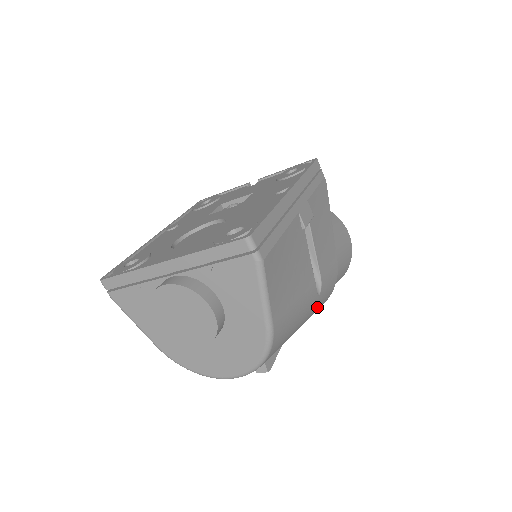
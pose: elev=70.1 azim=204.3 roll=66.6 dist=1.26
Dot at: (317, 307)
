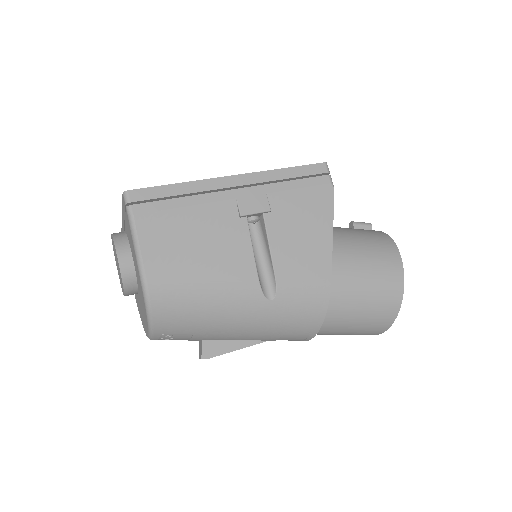
Dot at: (280, 318)
